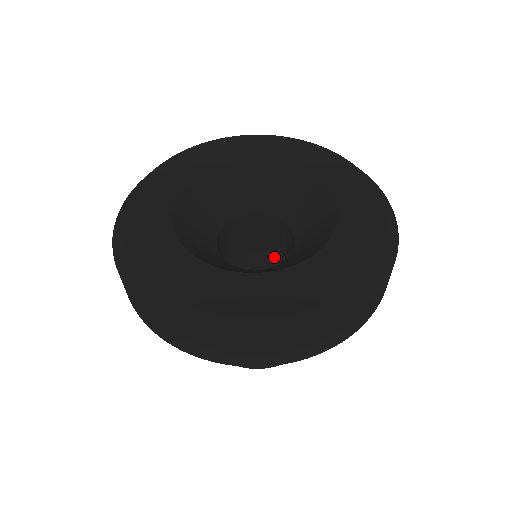
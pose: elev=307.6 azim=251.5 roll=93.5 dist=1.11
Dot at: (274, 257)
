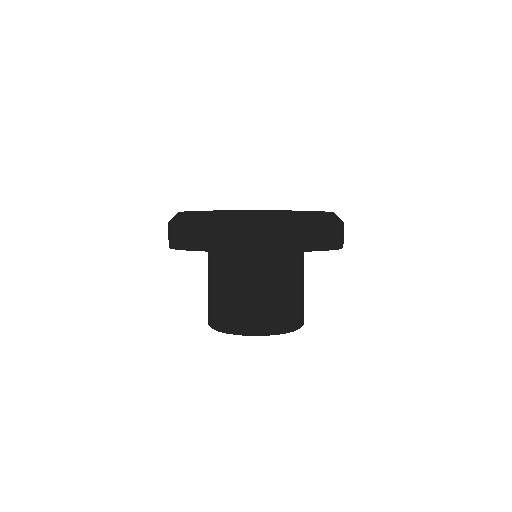
Dot at: occluded
